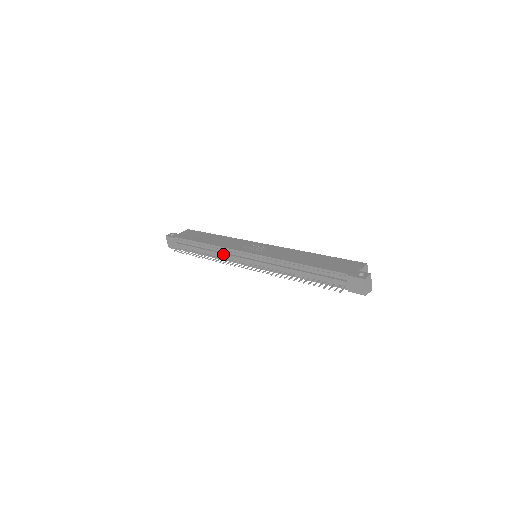
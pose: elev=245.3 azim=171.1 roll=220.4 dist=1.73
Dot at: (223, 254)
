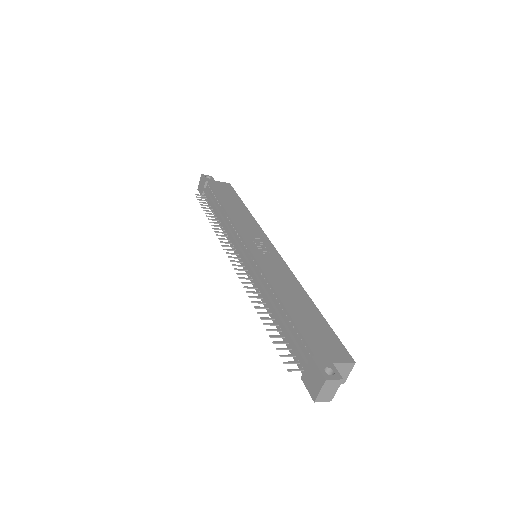
Dot at: (227, 229)
